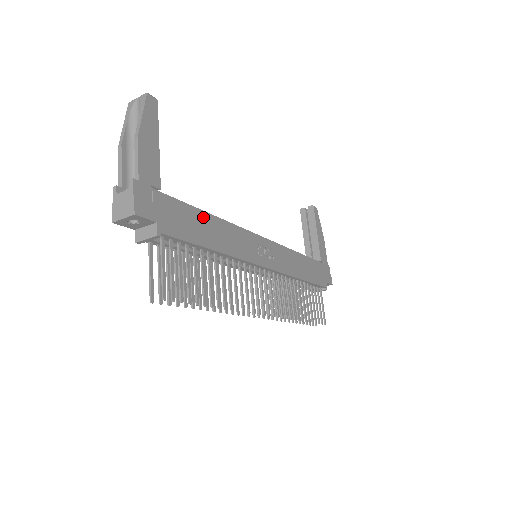
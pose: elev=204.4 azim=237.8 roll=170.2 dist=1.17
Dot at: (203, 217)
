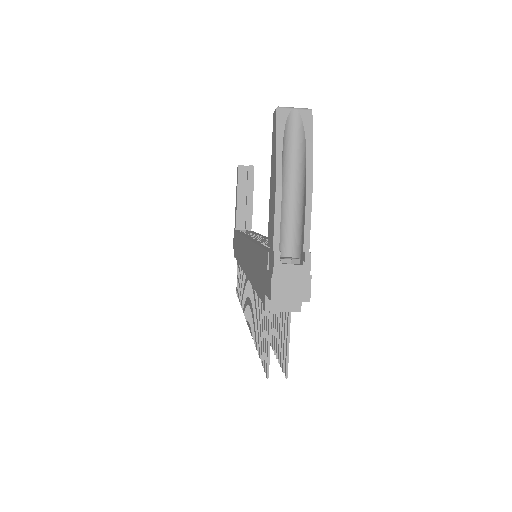
Dot at: occluded
